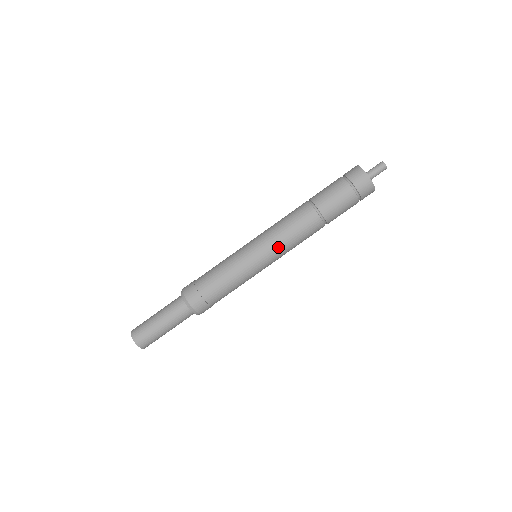
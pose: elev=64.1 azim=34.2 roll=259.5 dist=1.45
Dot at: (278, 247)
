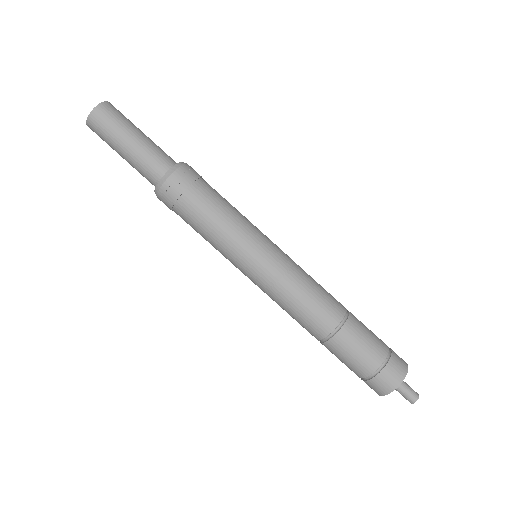
Dot at: (267, 294)
